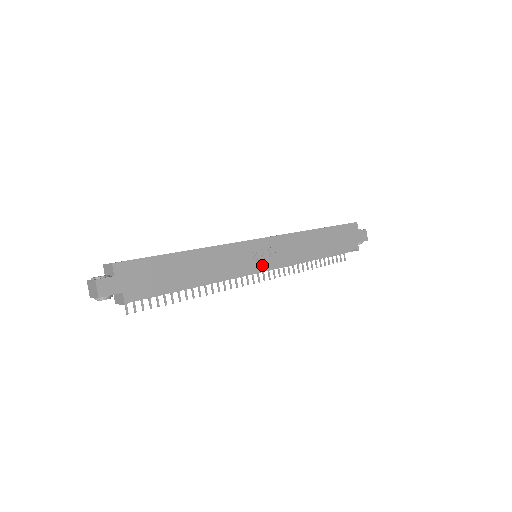
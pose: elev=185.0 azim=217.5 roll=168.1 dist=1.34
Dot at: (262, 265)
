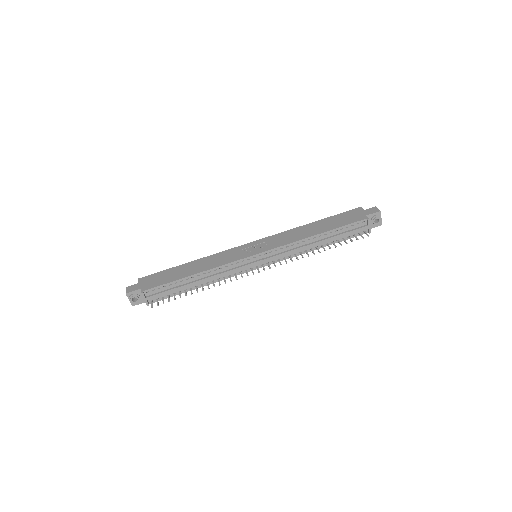
Dot at: (253, 253)
